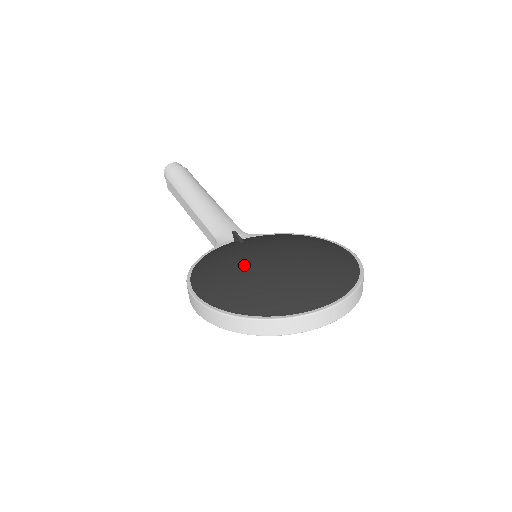
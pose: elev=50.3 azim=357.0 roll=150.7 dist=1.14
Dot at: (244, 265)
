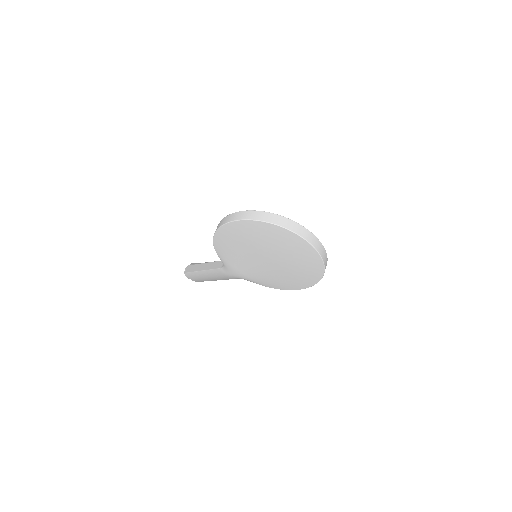
Dot at: occluded
